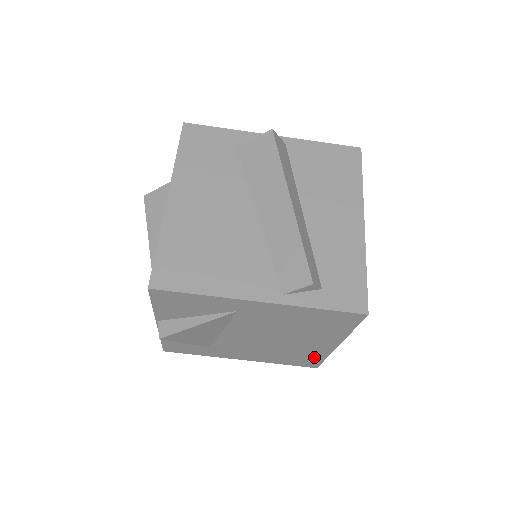
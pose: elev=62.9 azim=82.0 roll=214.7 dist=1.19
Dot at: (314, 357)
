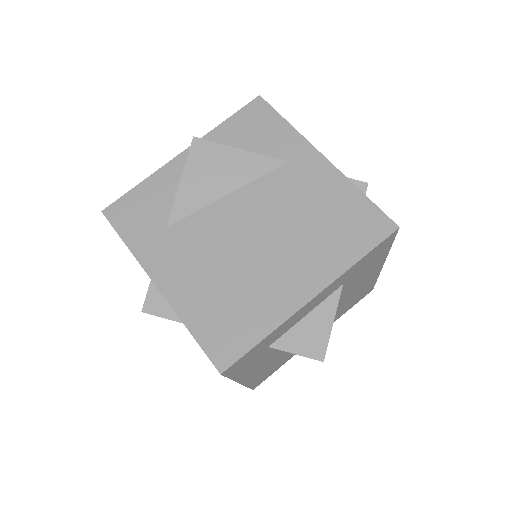
Dot at: (254, 325)
